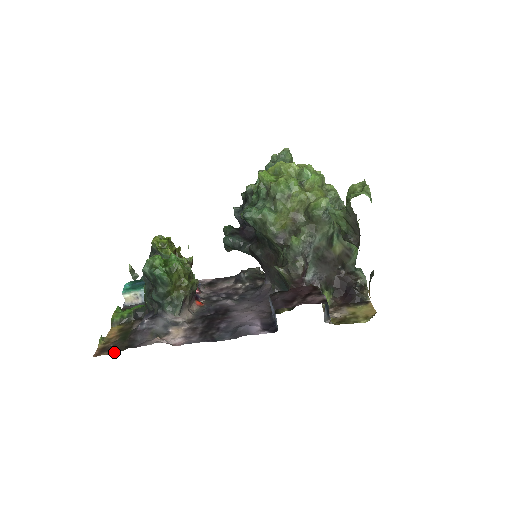
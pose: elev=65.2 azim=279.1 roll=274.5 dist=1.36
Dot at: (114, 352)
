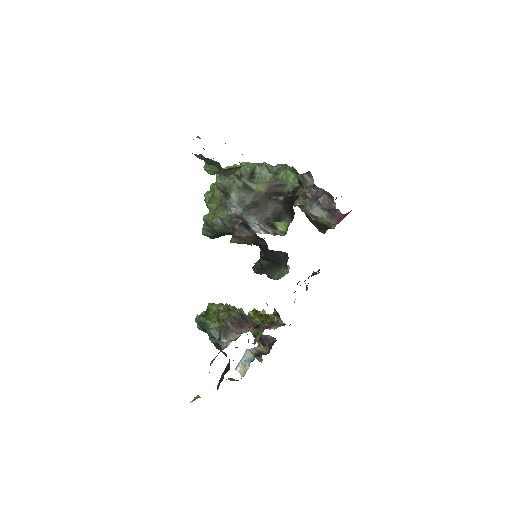
Dot at: occluded
